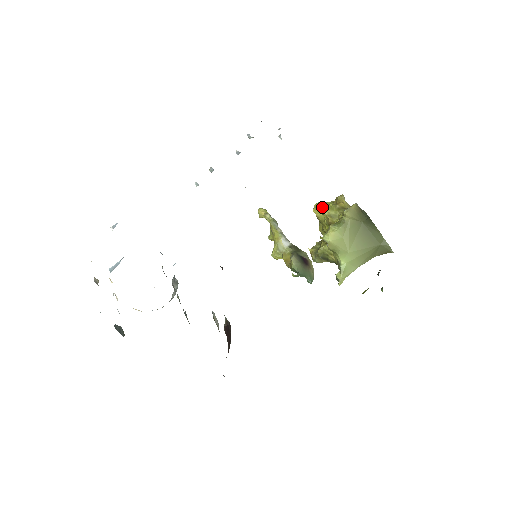
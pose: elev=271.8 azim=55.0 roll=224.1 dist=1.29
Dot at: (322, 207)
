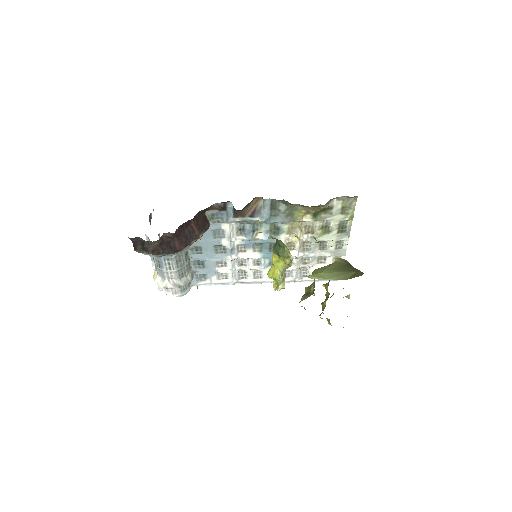
Dot at: occluded
